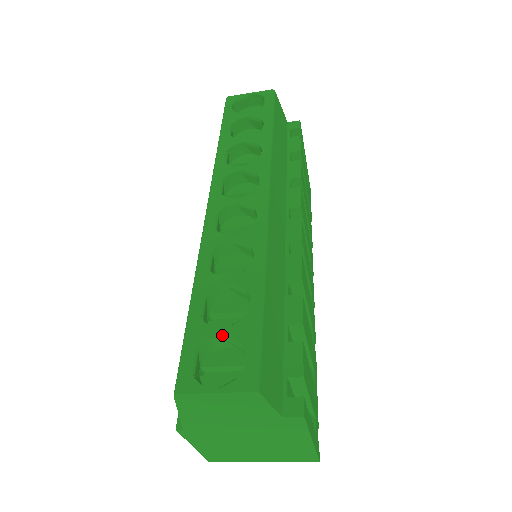
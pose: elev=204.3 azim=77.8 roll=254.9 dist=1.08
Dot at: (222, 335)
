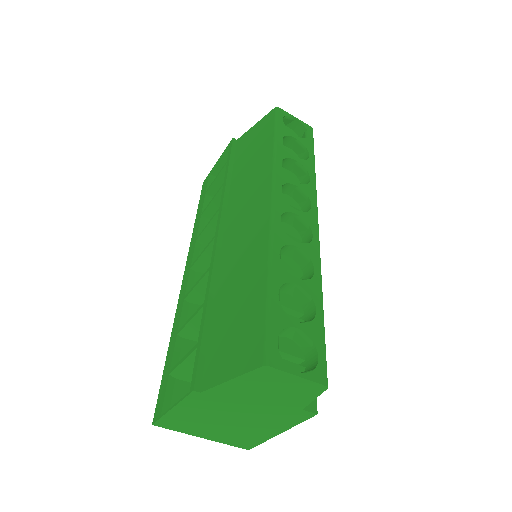
Dot at: (299, 328)
